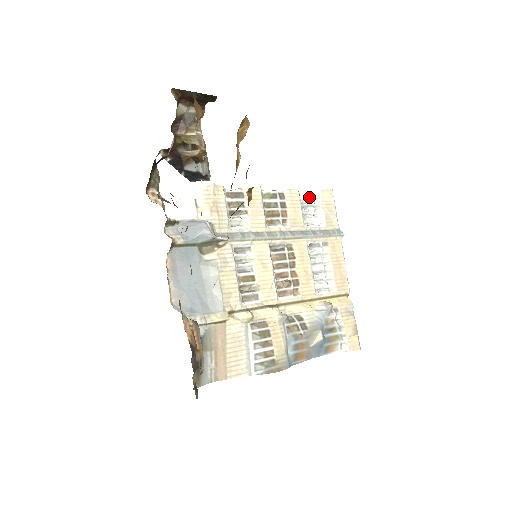
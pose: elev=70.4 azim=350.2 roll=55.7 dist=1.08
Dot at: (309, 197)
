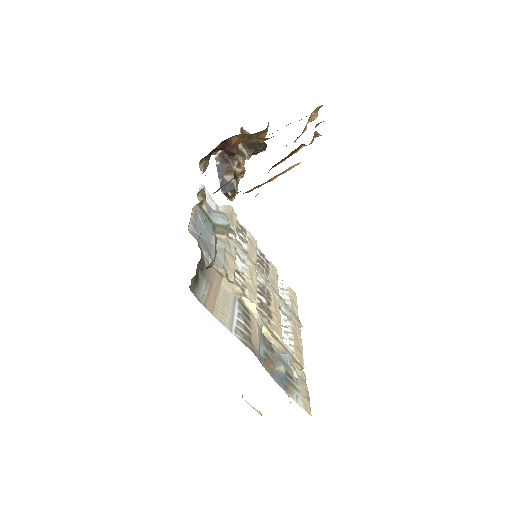
Dot at: (281, 283)
